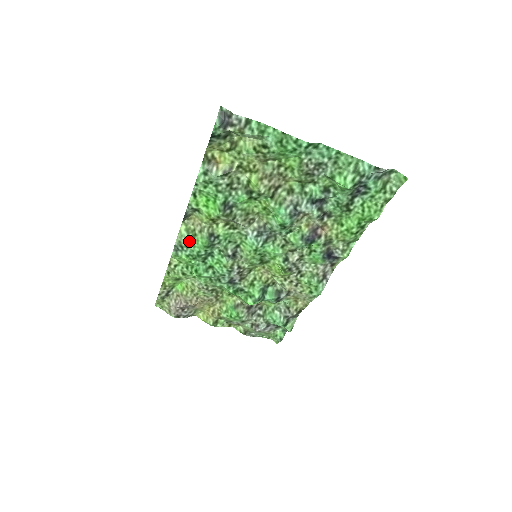
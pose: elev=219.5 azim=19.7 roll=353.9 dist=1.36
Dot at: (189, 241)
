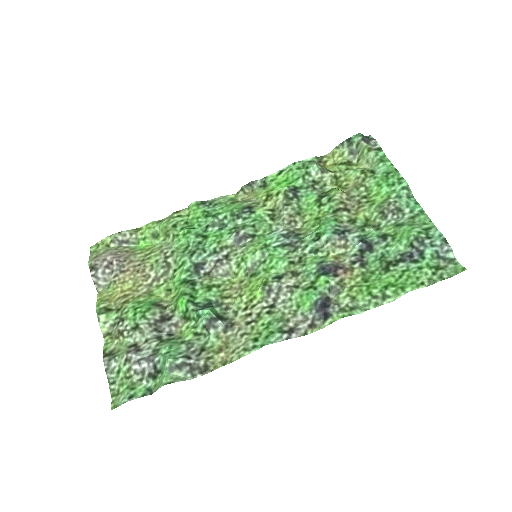
Dot at: (223, 203)
